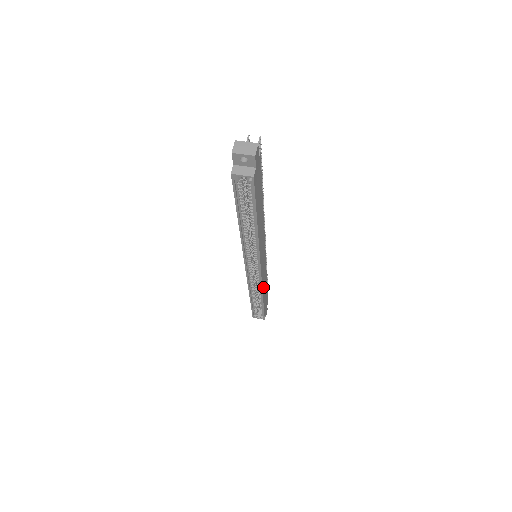
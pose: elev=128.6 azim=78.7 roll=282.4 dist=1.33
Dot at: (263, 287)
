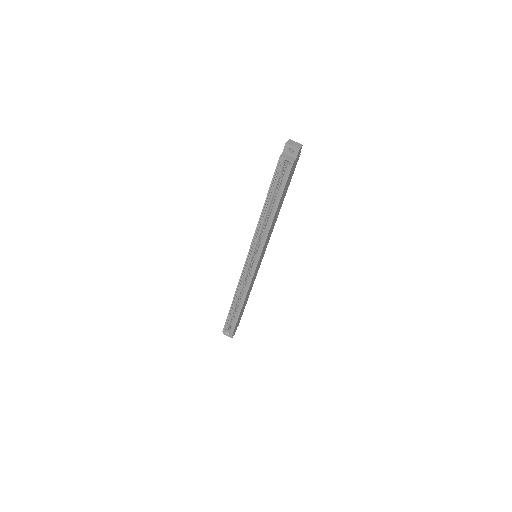
Dot at: (248, 291)
